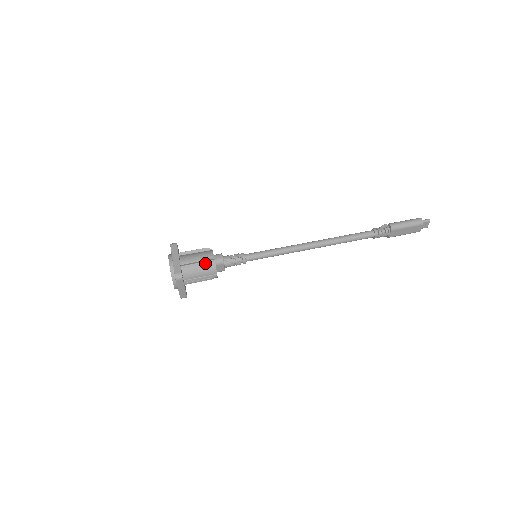
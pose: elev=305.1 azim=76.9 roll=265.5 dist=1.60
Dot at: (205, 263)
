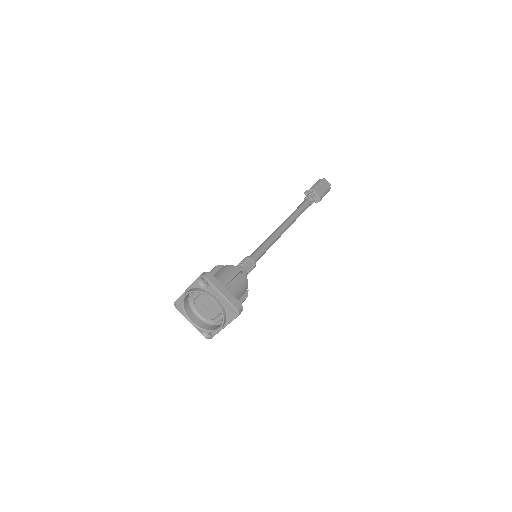
Dot at: (219, 271)
